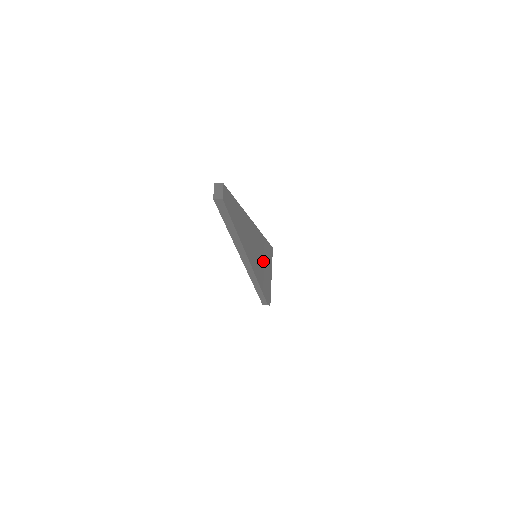
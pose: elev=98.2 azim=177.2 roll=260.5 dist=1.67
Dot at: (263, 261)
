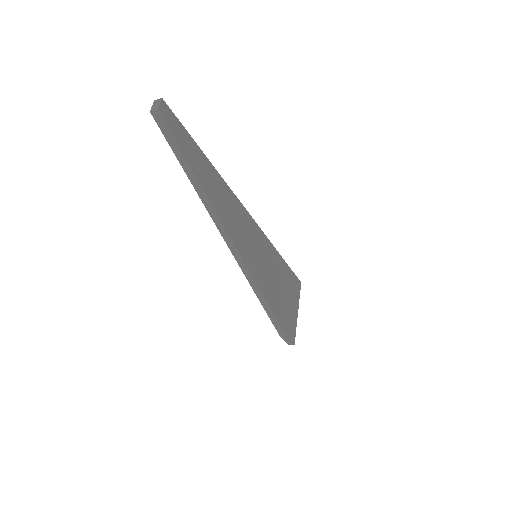
Dot at: (272, 273)
